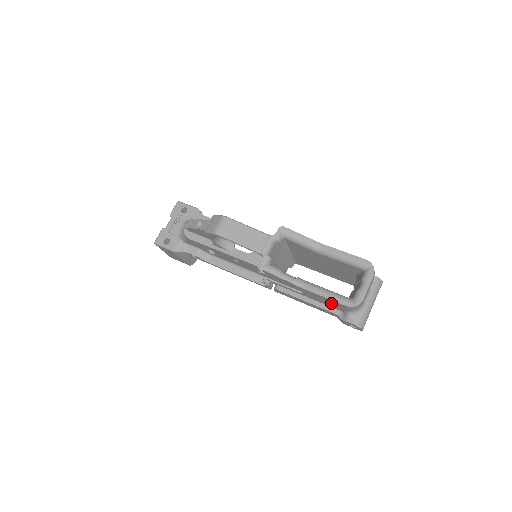
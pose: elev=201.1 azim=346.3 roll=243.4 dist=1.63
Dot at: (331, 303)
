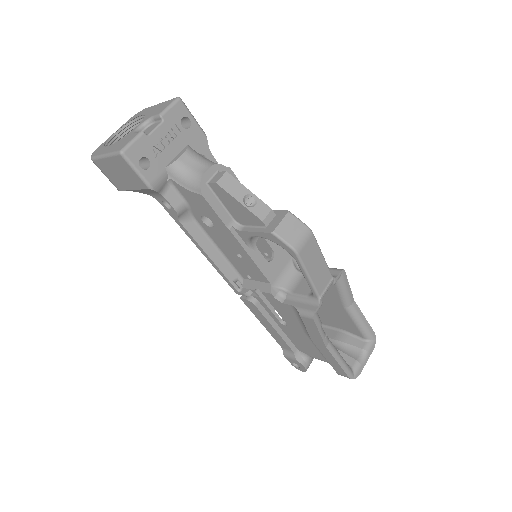
Dot at: (307, 348)
